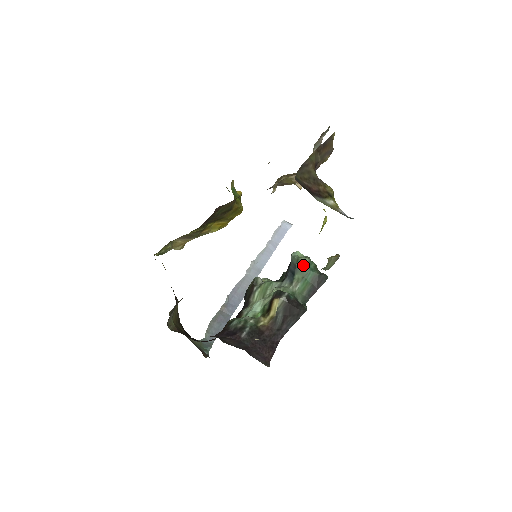
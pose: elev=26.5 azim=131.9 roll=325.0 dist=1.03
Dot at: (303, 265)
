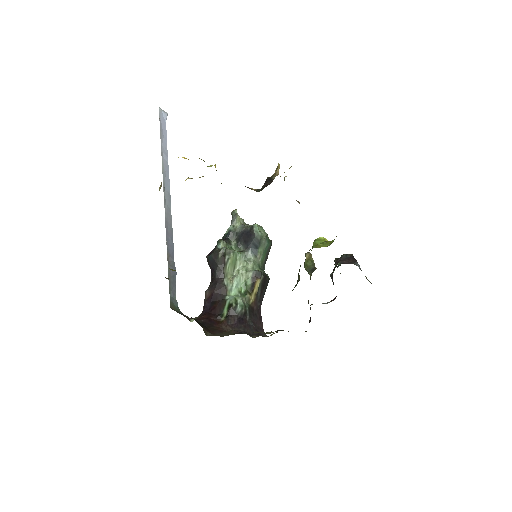
Dot at: (264, 240)
